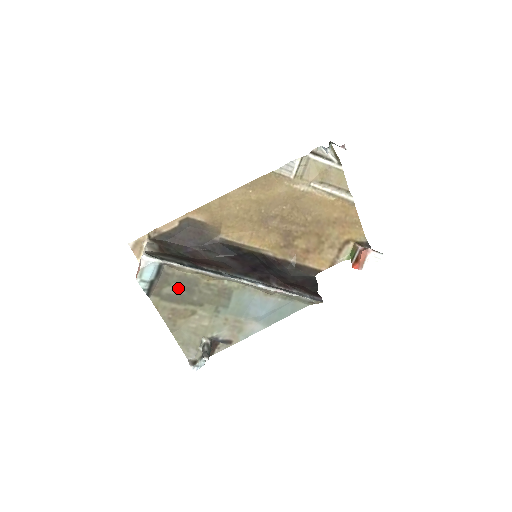
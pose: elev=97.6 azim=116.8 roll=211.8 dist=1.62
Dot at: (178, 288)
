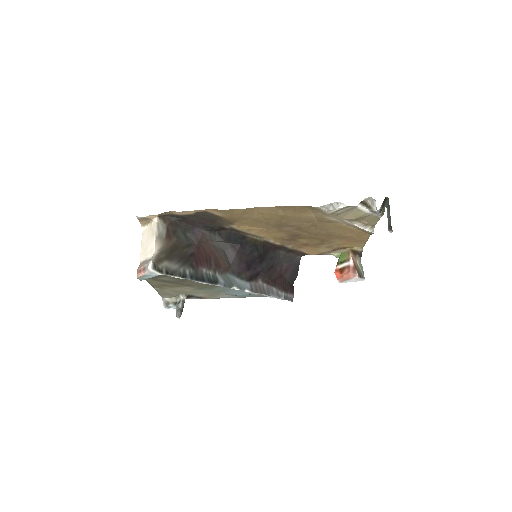
Dot at: (173, 278)
